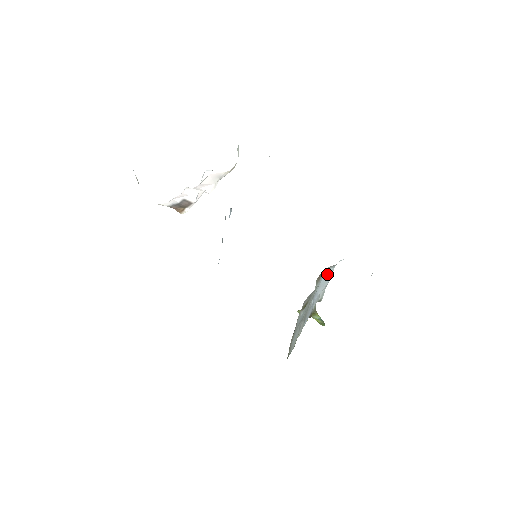
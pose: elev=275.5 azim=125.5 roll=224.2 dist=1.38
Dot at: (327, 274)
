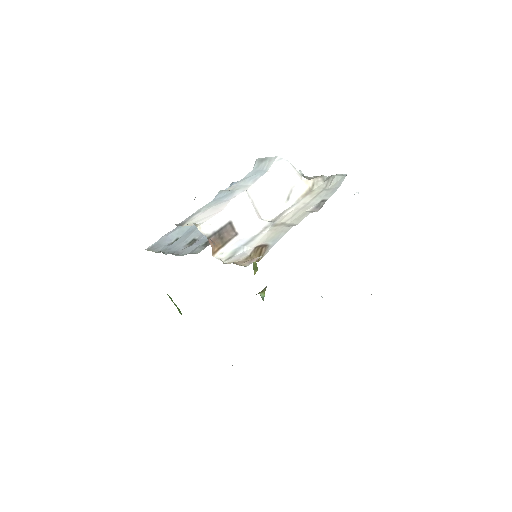
Dot at: occluded
